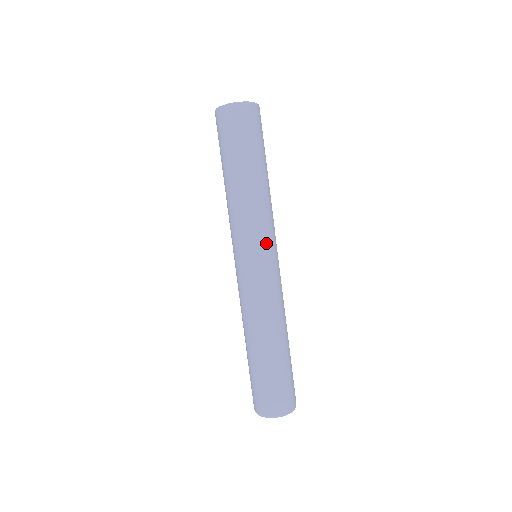
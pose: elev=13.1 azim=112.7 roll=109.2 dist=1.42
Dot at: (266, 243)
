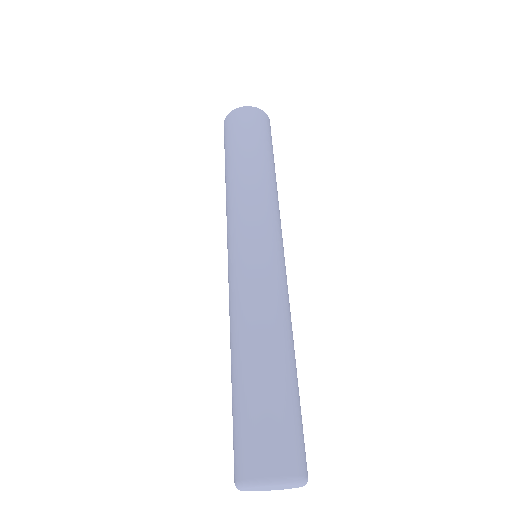
Dot at: (272, 229)
